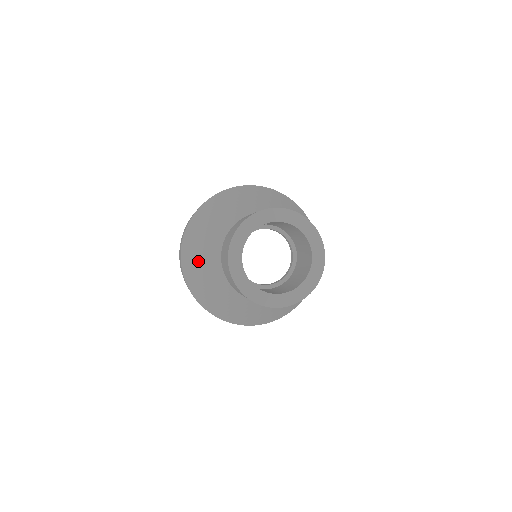
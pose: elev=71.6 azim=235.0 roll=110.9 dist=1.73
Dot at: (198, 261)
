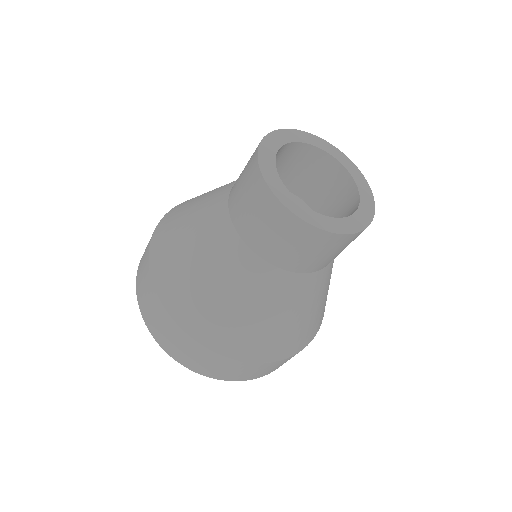
Dot at: (191, 266)
